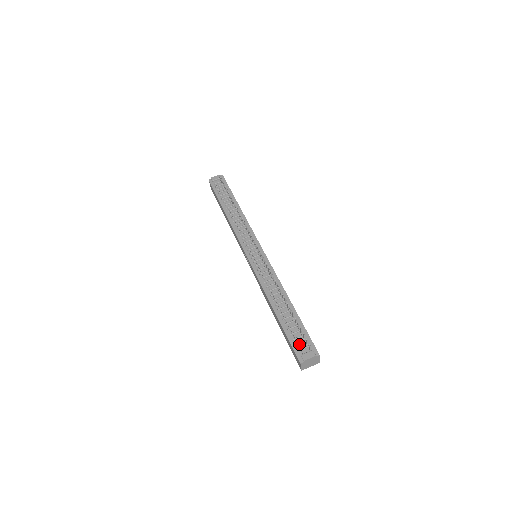
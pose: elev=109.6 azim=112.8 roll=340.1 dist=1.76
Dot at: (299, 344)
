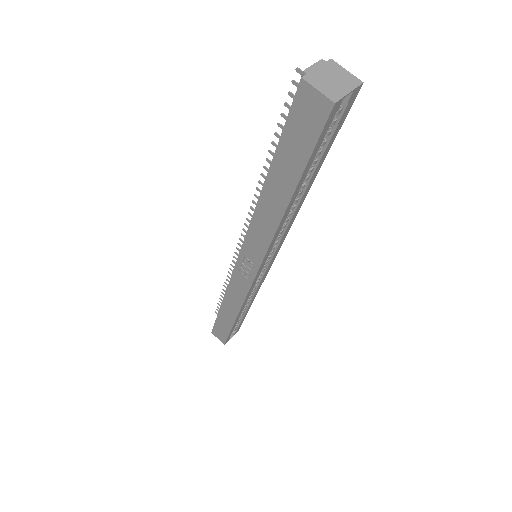
Dot at: occluded
